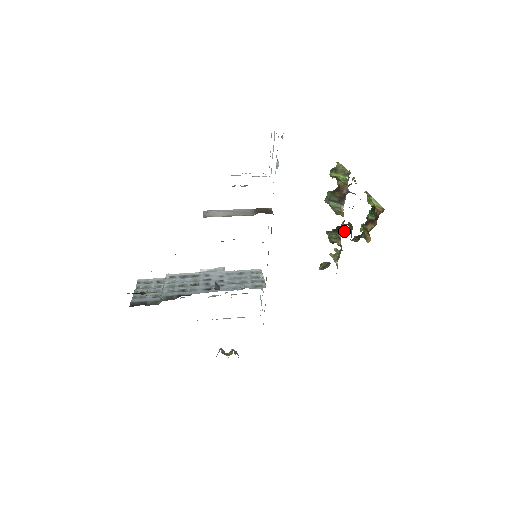
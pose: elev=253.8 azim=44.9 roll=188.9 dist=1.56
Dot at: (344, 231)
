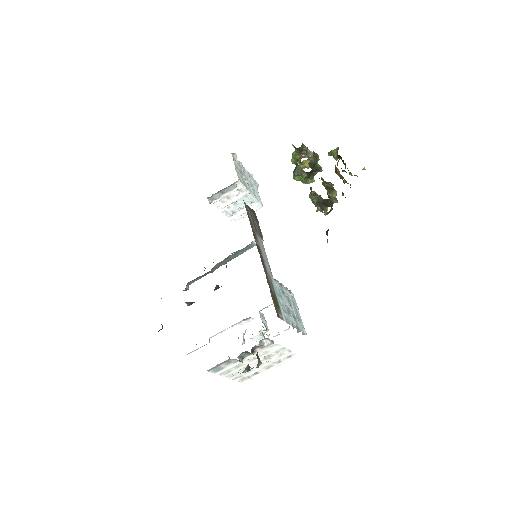
Dot at: occluded
